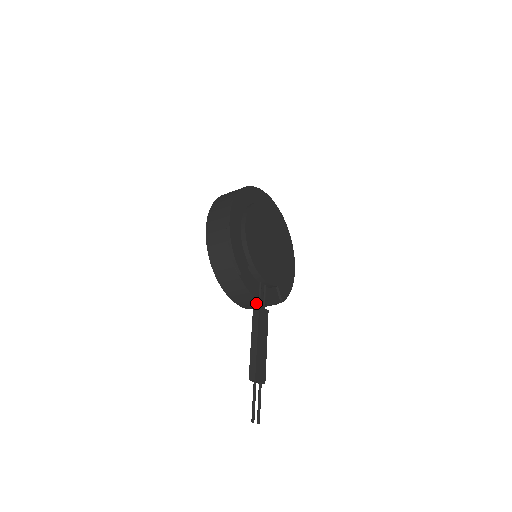
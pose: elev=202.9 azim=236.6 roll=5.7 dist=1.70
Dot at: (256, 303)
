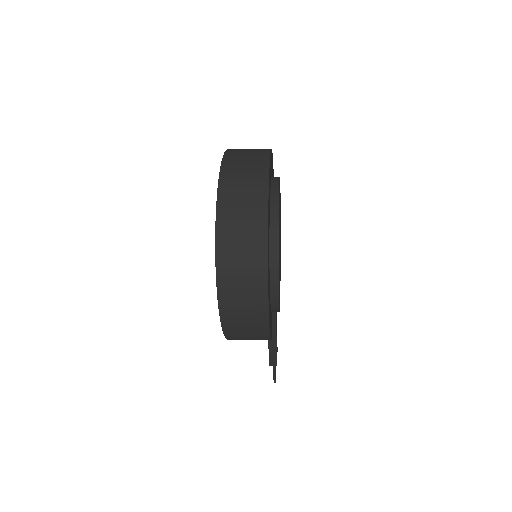
Dot at: occluded
